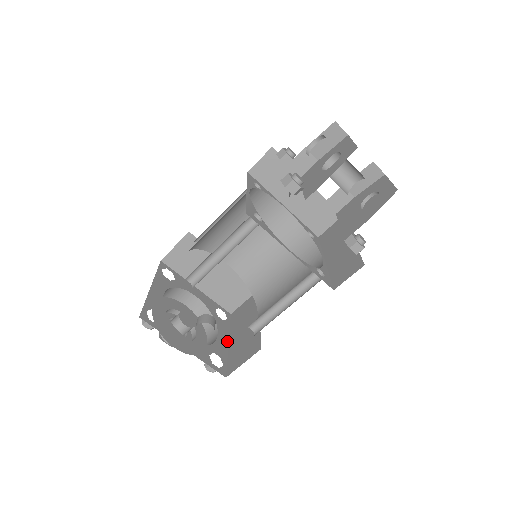
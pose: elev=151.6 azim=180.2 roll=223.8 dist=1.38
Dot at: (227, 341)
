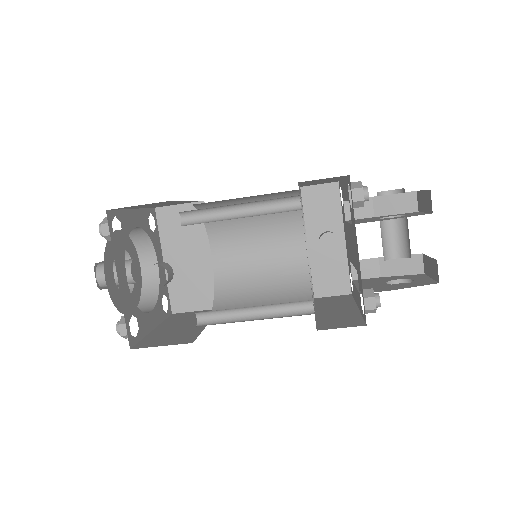
Dot at: (154, 326)
